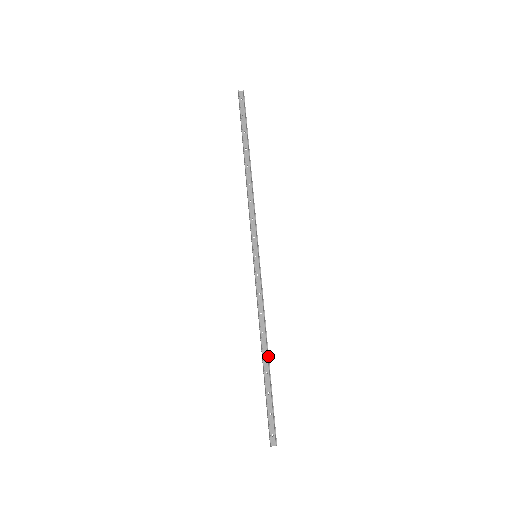
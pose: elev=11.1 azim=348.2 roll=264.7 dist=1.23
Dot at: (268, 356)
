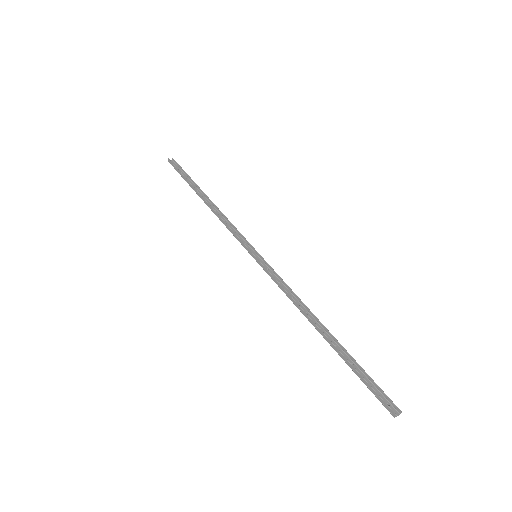
Dot at: (326, 329)
